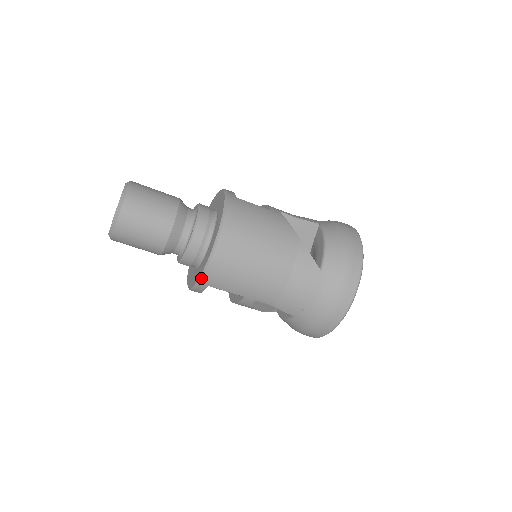
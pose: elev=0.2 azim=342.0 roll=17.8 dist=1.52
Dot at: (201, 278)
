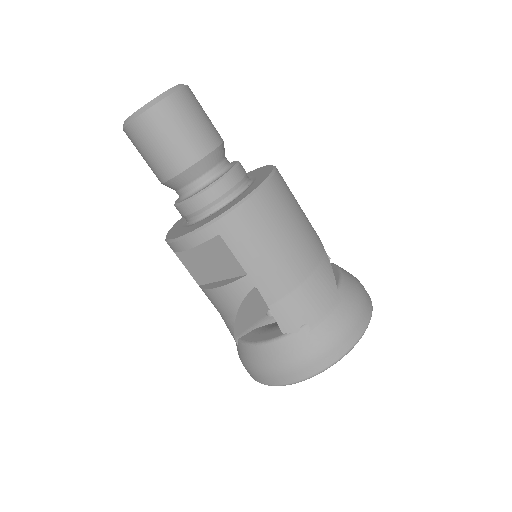
Dot at: (220, 217)
